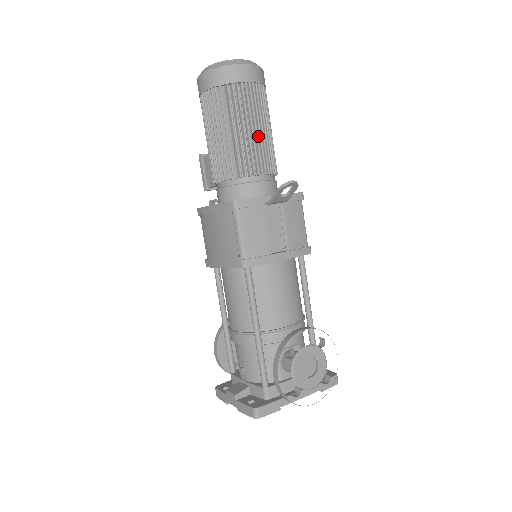
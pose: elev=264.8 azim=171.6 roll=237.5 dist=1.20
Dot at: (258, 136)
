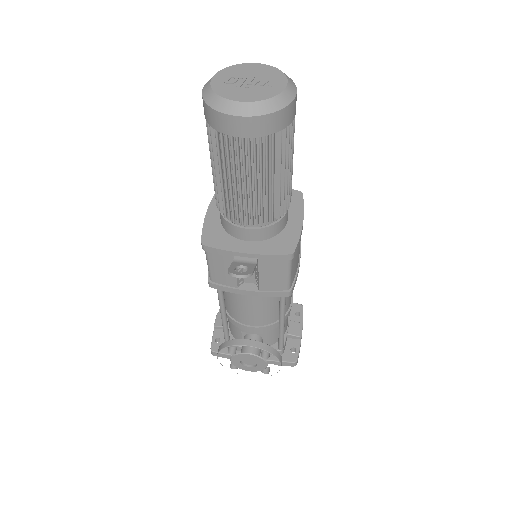
Dot at: (249, 189)
